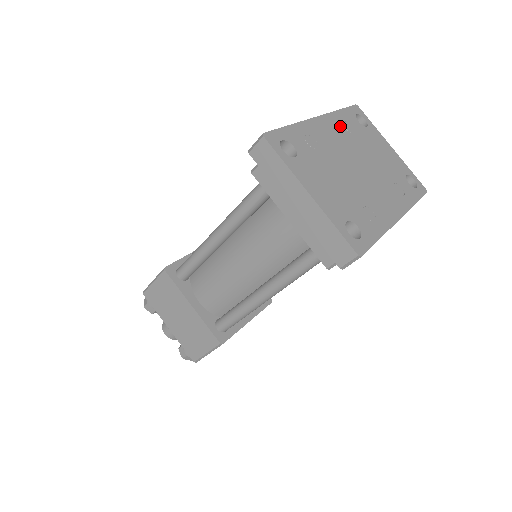
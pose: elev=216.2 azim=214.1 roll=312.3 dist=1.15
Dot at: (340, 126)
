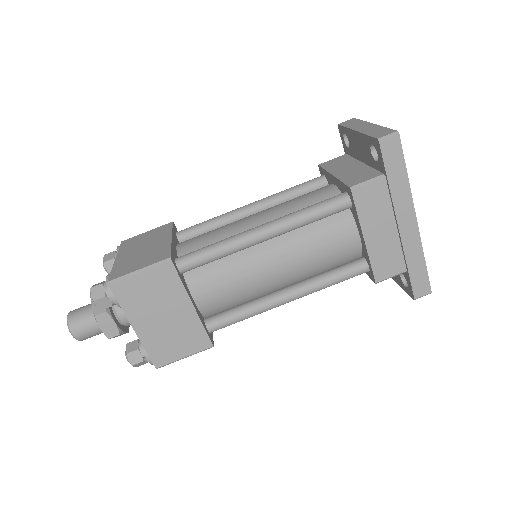
Dot at: occluded
